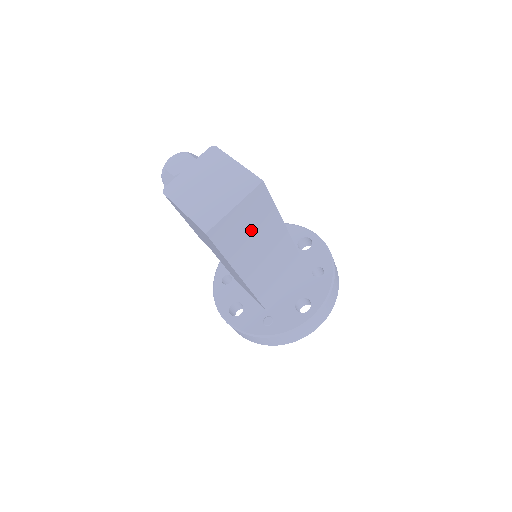
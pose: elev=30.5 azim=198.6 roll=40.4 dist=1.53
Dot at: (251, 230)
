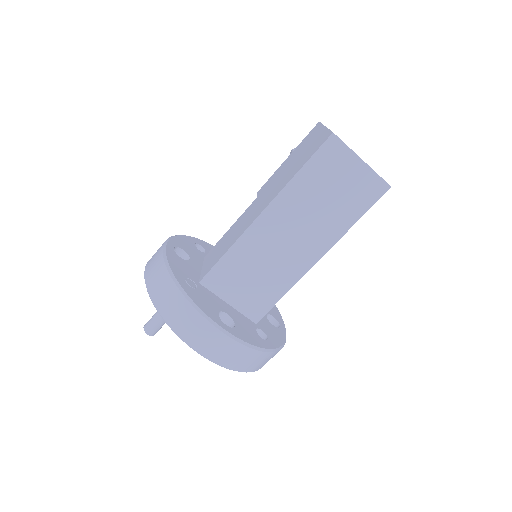
Dot at: (330, 198)
